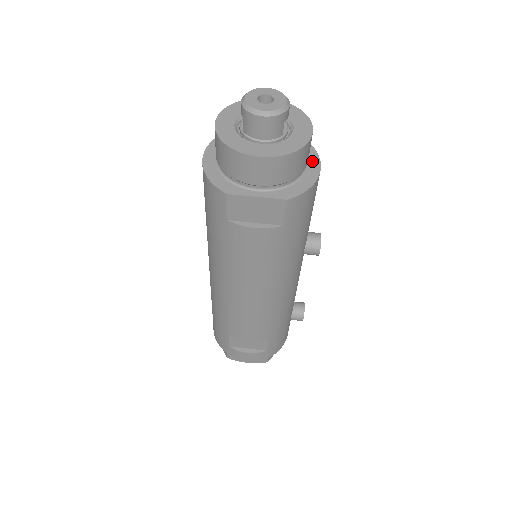
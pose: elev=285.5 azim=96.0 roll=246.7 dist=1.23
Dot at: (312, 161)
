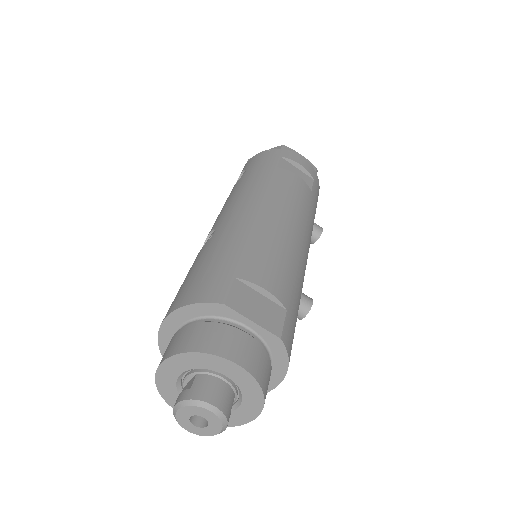
Dot at: (273, 379)
